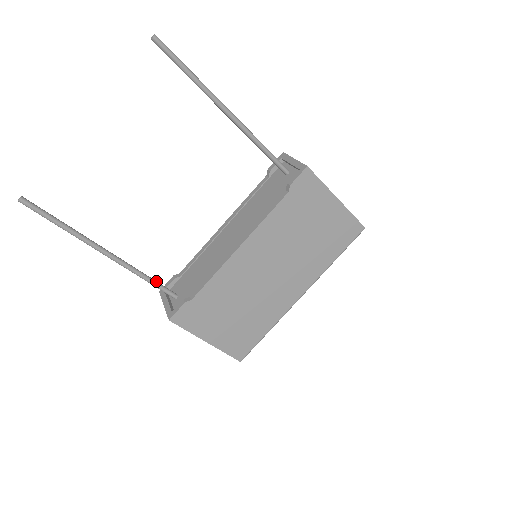
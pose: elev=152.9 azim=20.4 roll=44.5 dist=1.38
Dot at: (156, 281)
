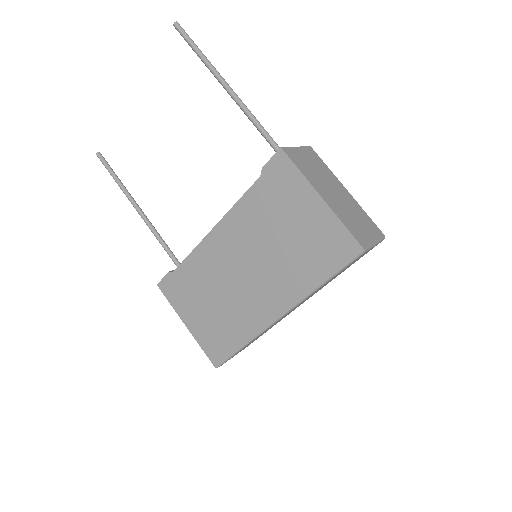
Dot at: occluded
